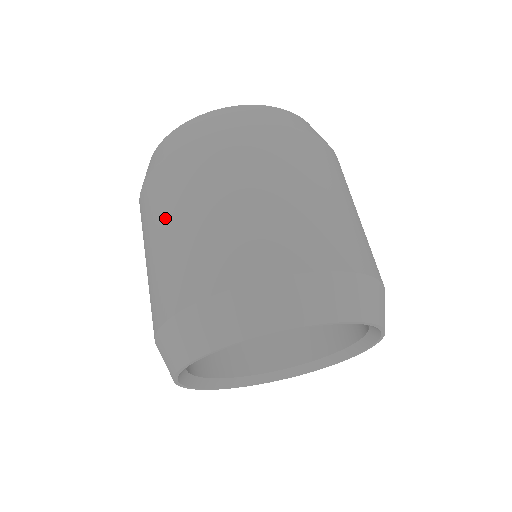
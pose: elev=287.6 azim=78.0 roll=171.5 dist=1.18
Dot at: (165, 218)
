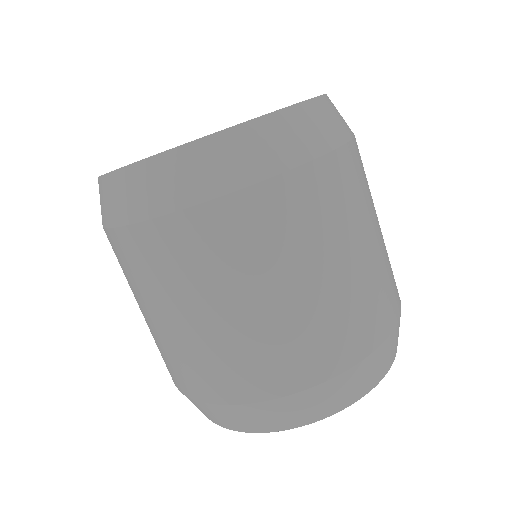
Dot at: (162, 303)
